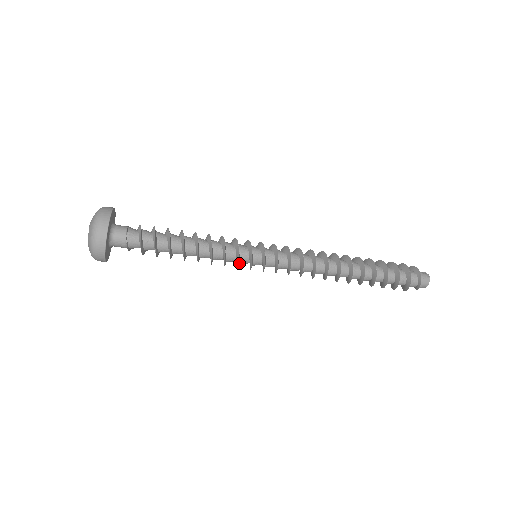
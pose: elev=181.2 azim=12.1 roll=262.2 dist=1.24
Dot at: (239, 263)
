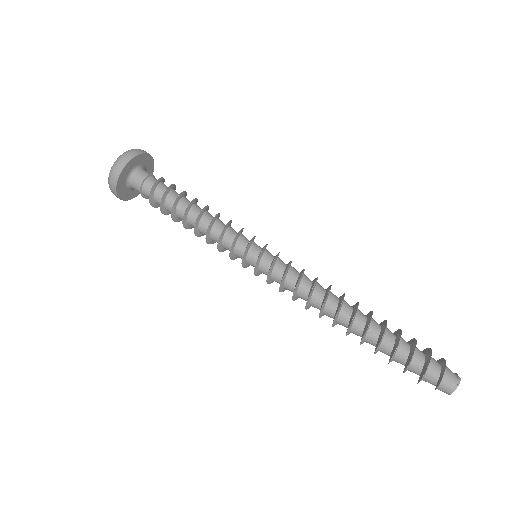
Dot at: (235, 255)
